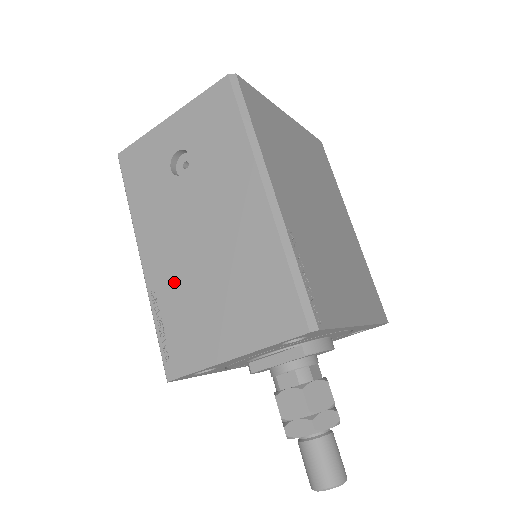
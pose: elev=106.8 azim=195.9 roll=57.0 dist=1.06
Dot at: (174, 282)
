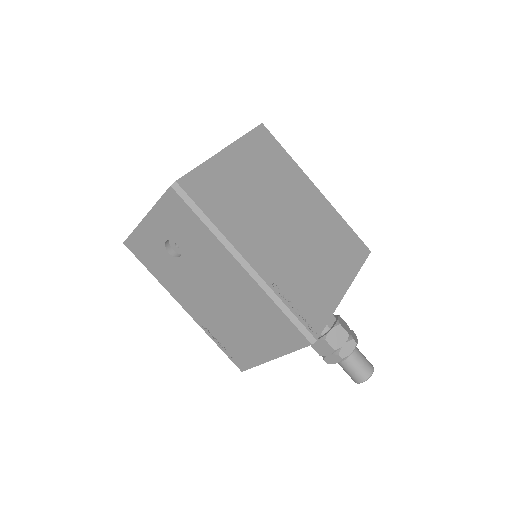
Dot at: (214, 321)
